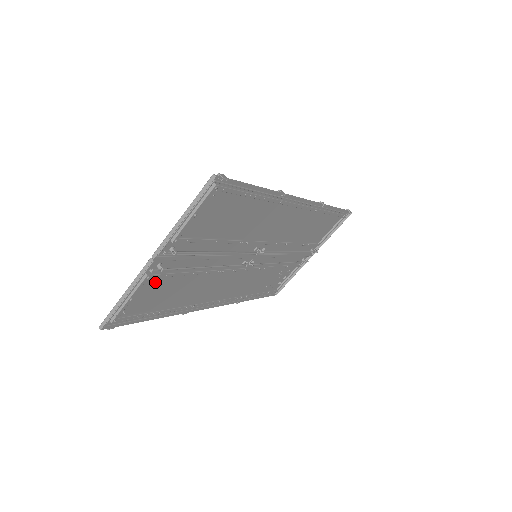
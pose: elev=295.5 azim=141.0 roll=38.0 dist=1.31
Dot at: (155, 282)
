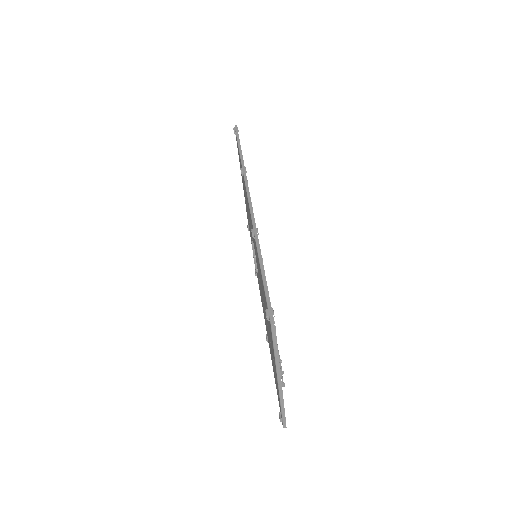
Dot at: (275, 375)
